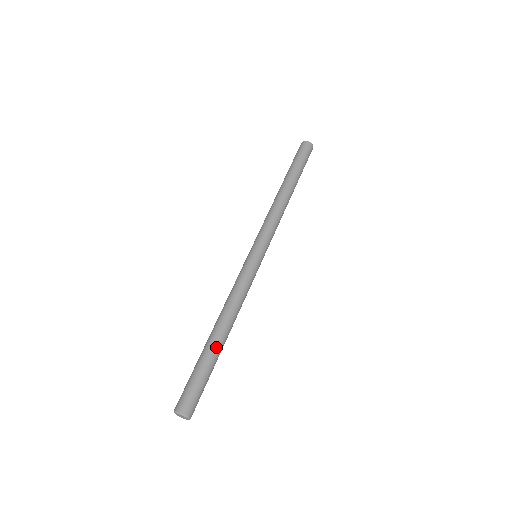
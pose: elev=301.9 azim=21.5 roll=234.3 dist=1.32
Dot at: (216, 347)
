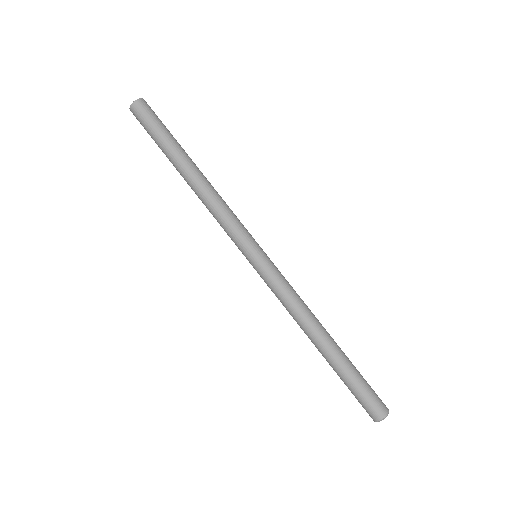
Dot at: (338, 355)
